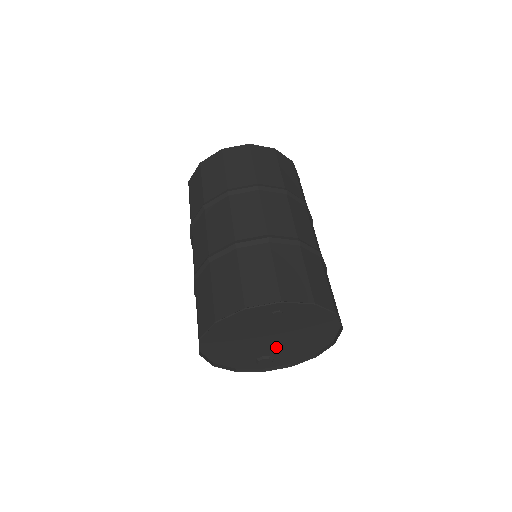
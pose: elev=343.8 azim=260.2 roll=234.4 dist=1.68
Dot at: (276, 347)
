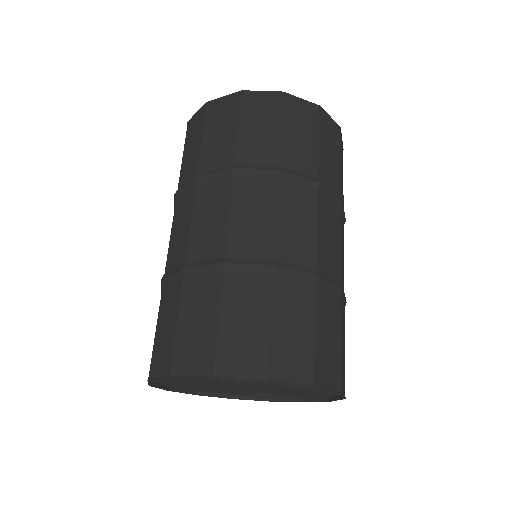
Dot at: (264, 390)
